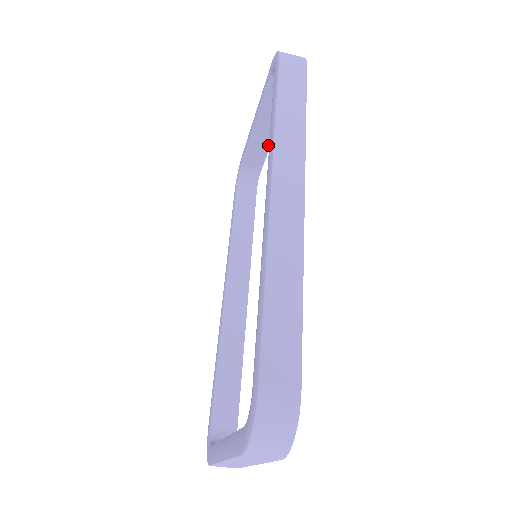
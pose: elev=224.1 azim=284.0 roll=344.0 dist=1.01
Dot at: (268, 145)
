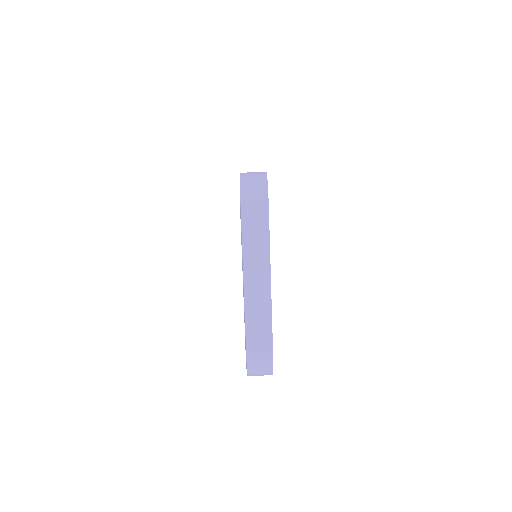
Dot at: occluded
